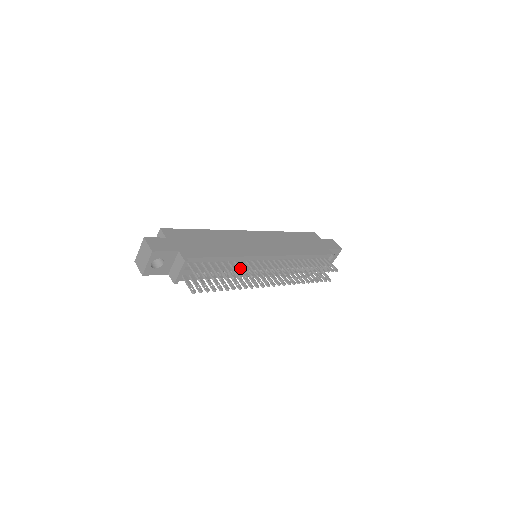
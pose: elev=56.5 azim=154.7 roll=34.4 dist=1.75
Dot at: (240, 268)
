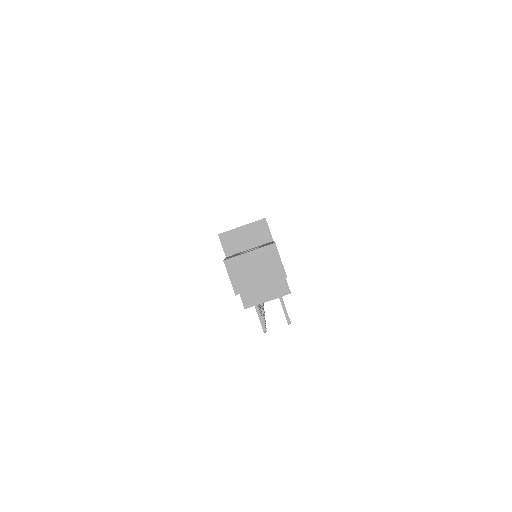
Dot at: occluded
